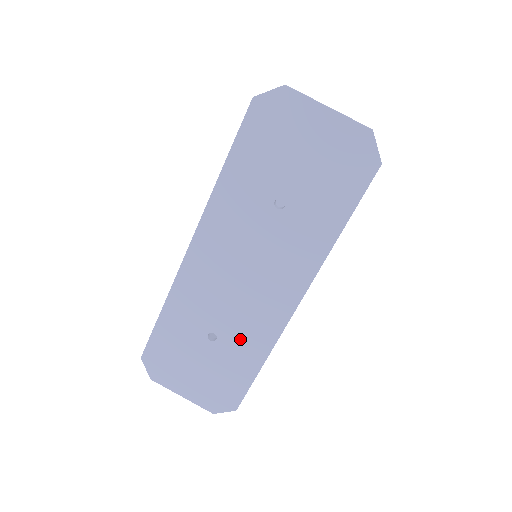
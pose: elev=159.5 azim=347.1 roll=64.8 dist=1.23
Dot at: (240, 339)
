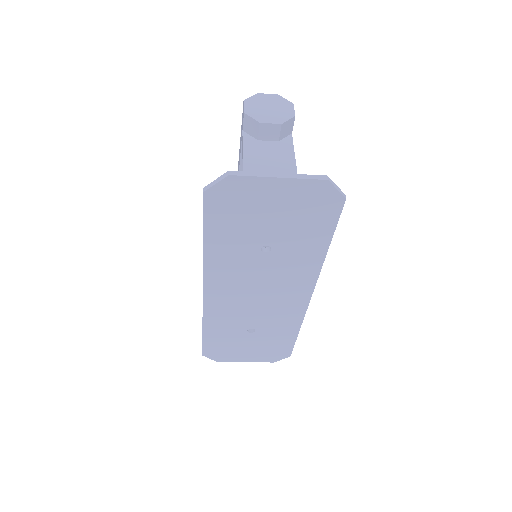
Dot at: (274, 325)
